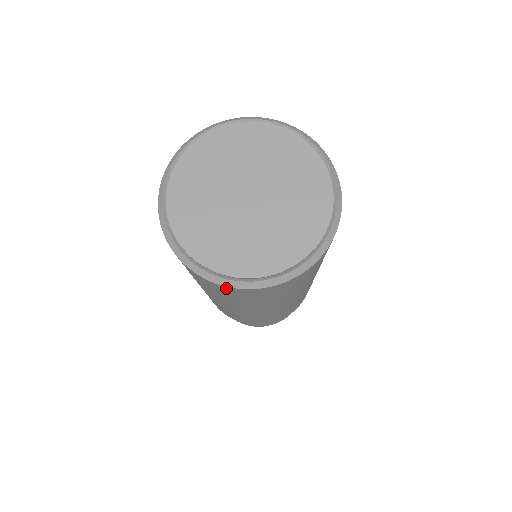
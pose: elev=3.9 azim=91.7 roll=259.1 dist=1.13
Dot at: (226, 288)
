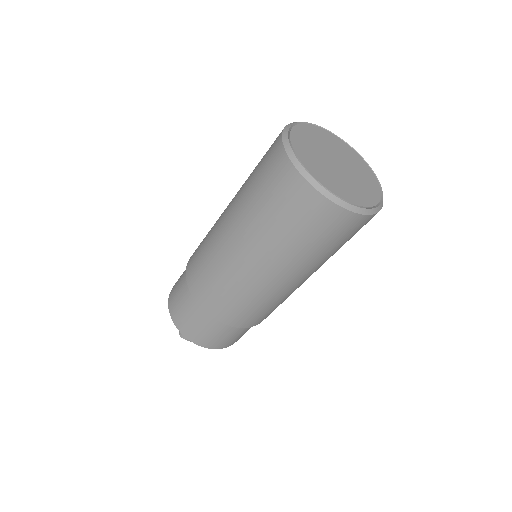
Dot at: (319, 200)
